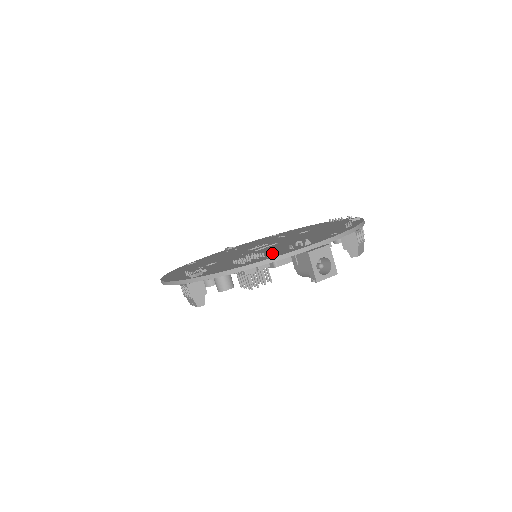
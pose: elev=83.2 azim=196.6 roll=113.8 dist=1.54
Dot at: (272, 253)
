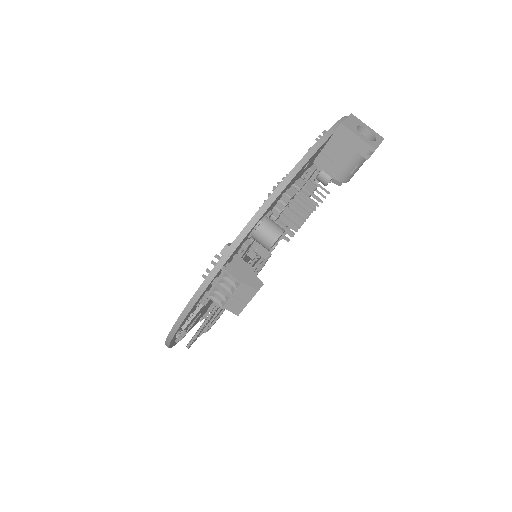
Dot at: occluded
